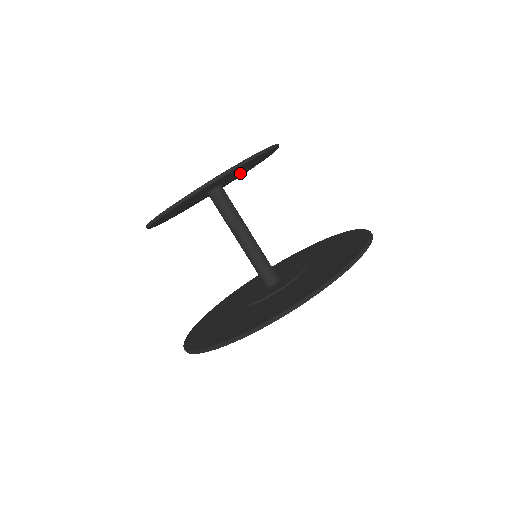
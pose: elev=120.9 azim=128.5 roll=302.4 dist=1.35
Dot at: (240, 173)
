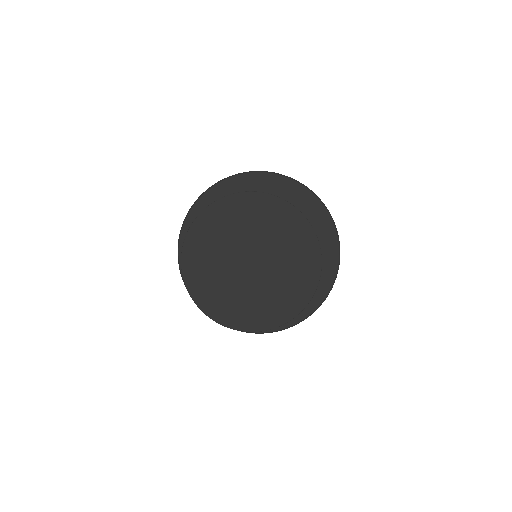
Dot at: (269, 235)
